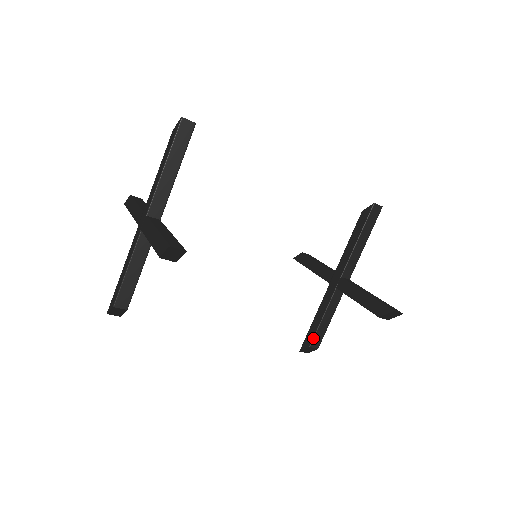
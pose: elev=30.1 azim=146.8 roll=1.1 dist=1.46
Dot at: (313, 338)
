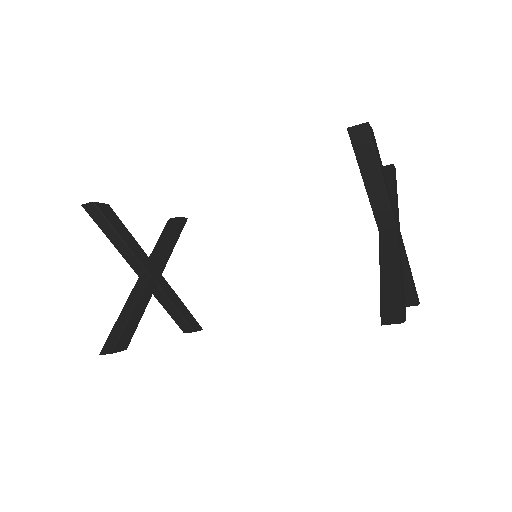
Dot at: occluded
